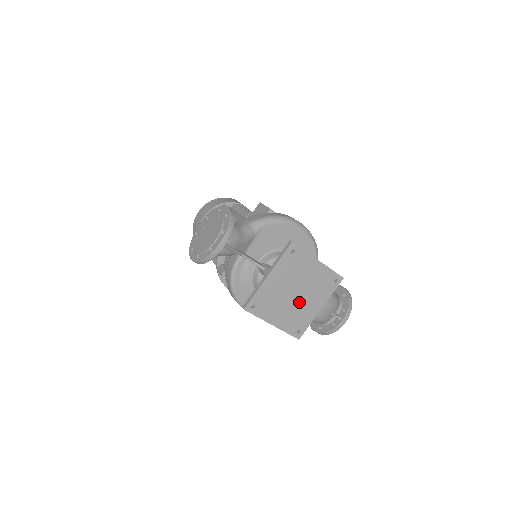
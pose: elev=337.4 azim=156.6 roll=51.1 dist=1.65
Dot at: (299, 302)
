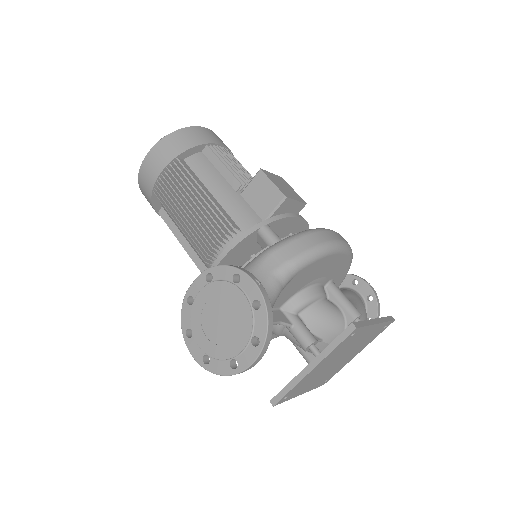
Dot at: (338, 363)
